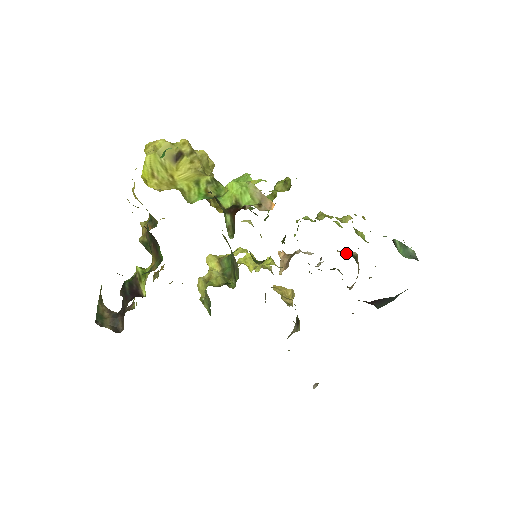
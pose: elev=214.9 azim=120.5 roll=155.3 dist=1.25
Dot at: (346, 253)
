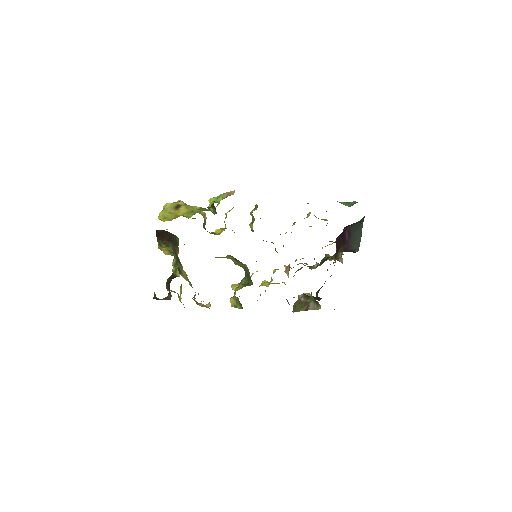
Dot at: occluded
